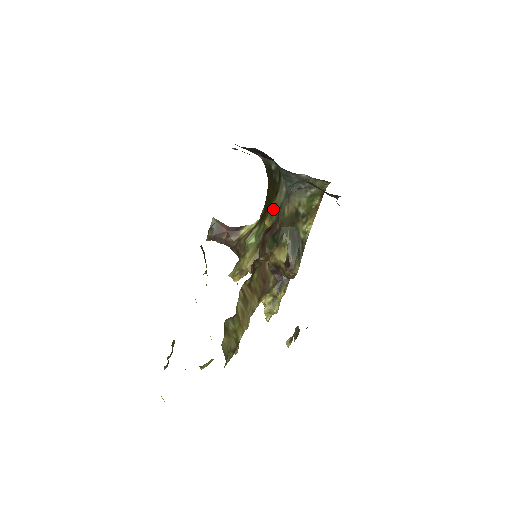
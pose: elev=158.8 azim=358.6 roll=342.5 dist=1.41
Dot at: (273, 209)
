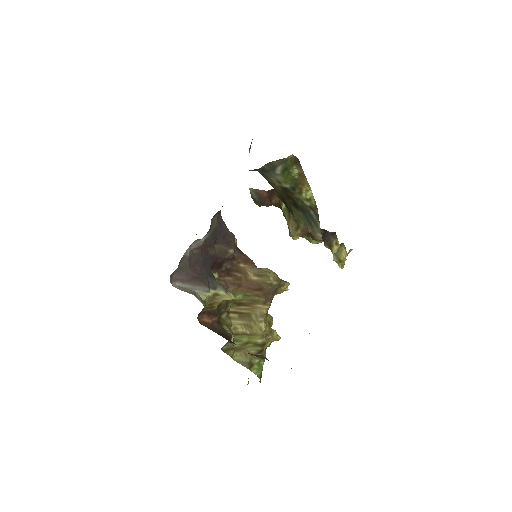
Dot at: occluded
